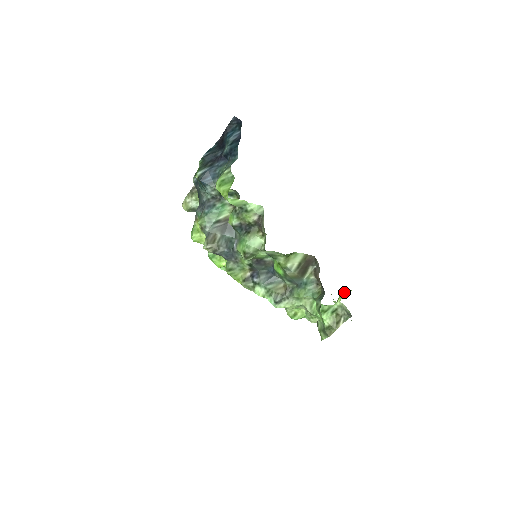
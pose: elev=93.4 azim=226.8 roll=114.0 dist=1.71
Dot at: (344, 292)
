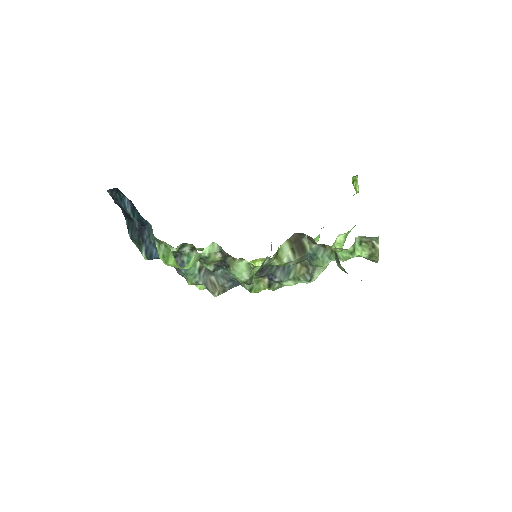
Dot at: (354, 179)
